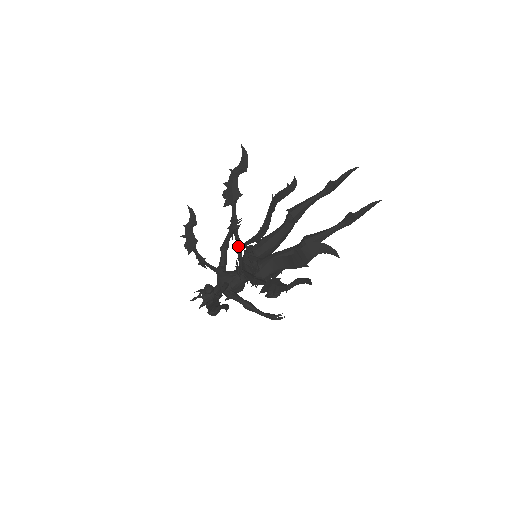
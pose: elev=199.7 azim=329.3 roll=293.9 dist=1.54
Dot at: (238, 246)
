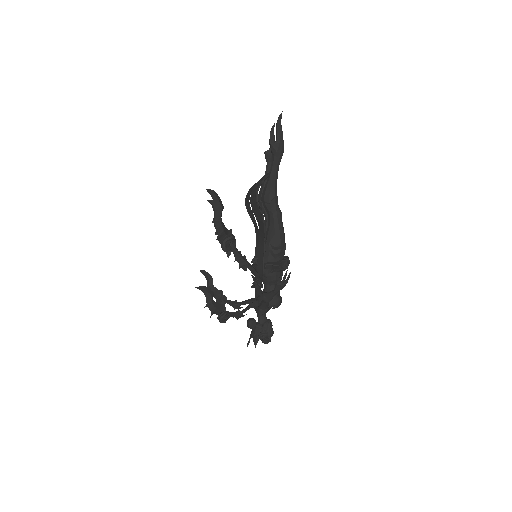
Dot at: occluded
